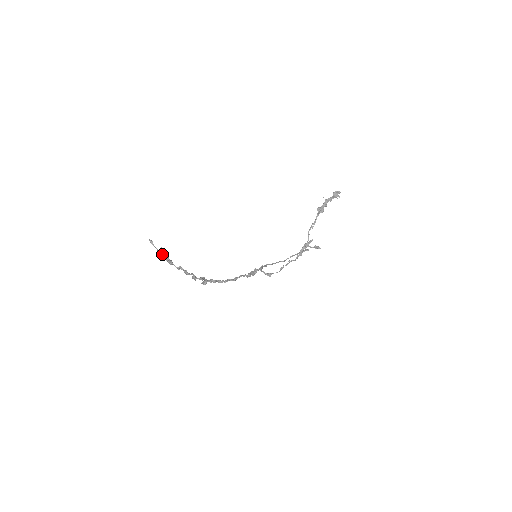
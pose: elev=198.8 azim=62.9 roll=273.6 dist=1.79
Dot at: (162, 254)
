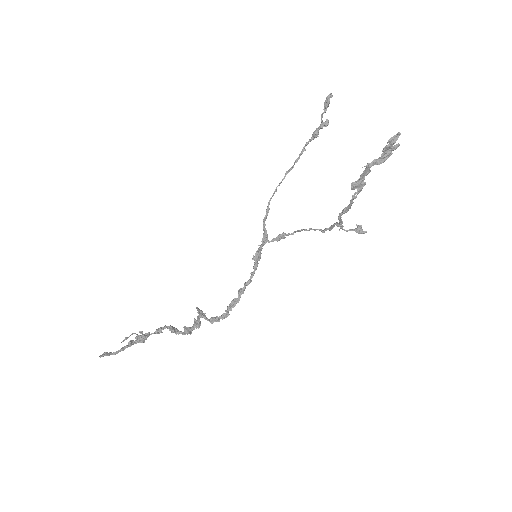
Dot at: occluded
